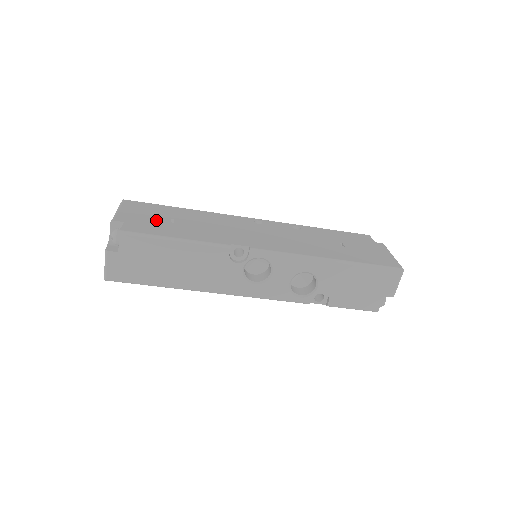
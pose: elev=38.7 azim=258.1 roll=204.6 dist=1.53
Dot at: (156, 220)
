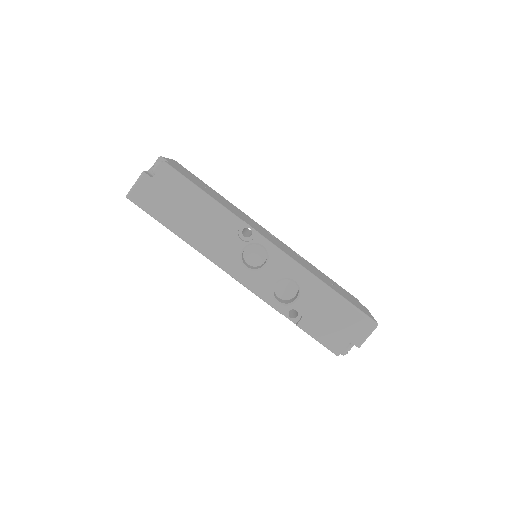
Dot at: (194, 179)
